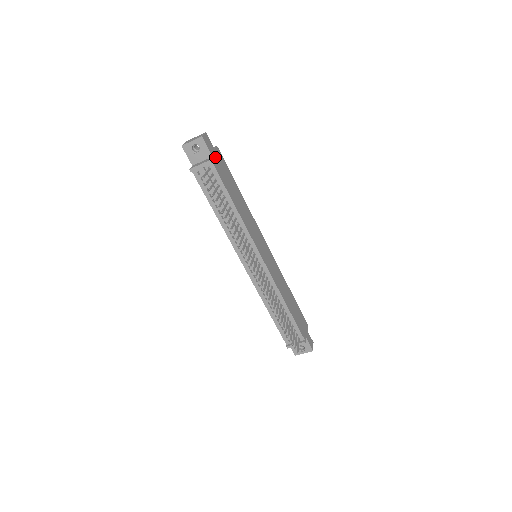
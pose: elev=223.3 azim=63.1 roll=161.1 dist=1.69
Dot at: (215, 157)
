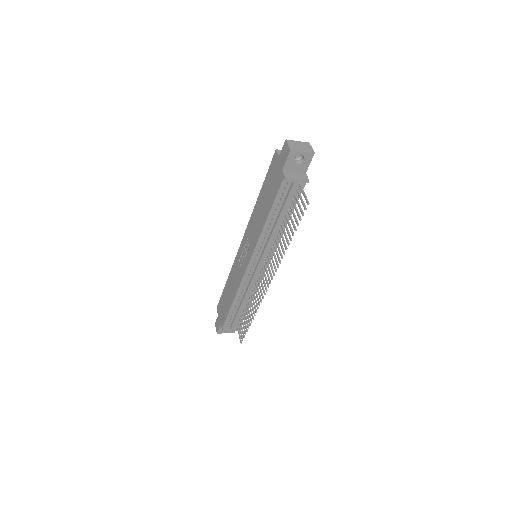
Dot at: occluded
